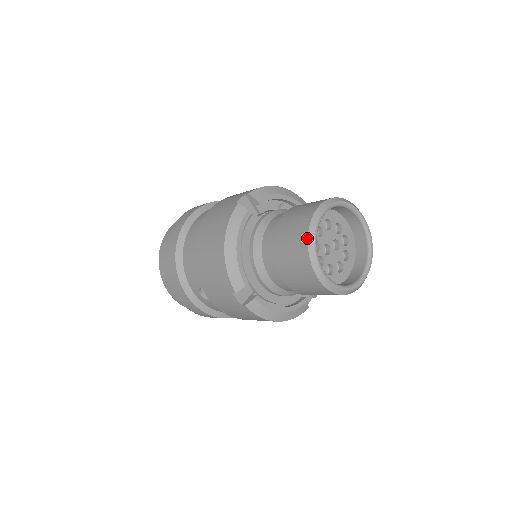
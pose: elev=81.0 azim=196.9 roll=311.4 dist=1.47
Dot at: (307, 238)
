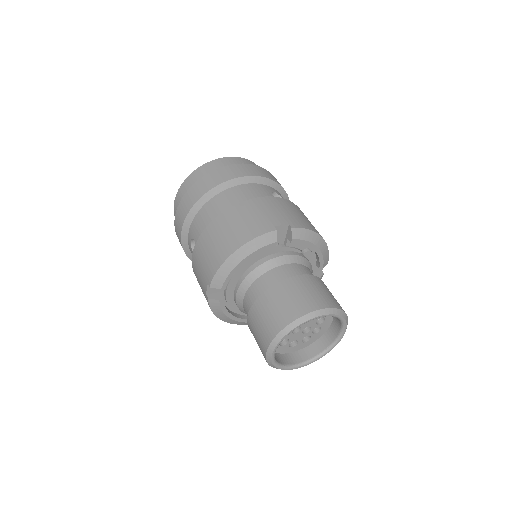
Dot at: (287, 325)
